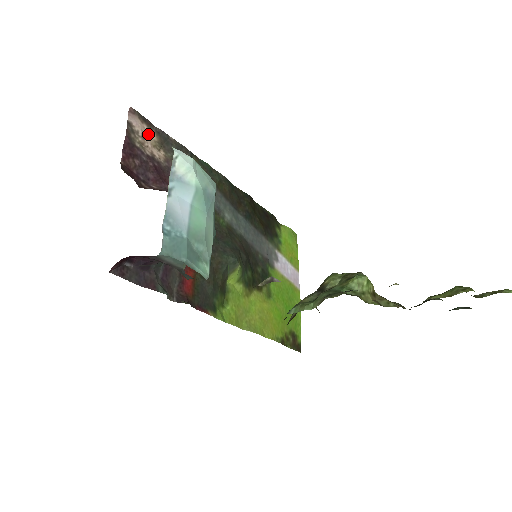
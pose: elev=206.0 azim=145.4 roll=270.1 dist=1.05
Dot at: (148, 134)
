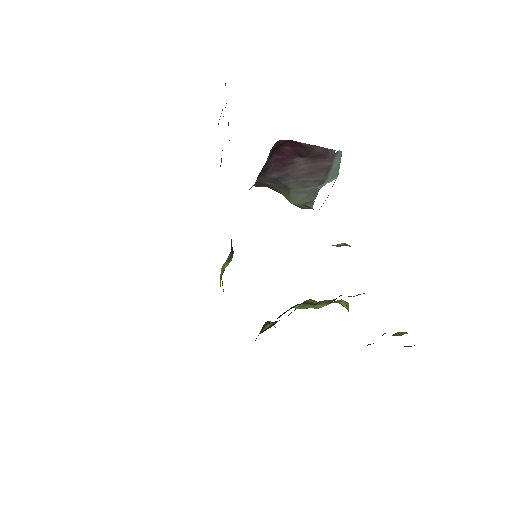
Dot at: occluded
